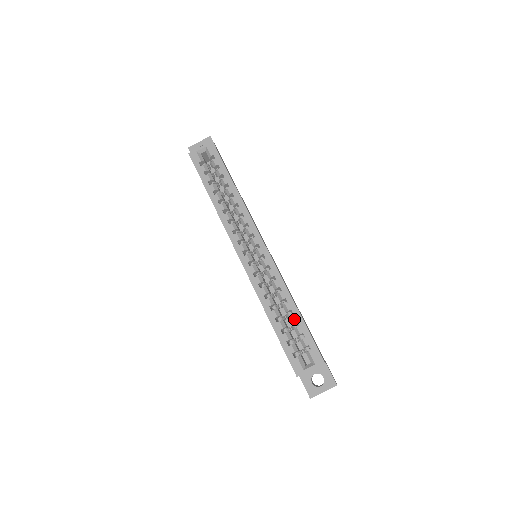
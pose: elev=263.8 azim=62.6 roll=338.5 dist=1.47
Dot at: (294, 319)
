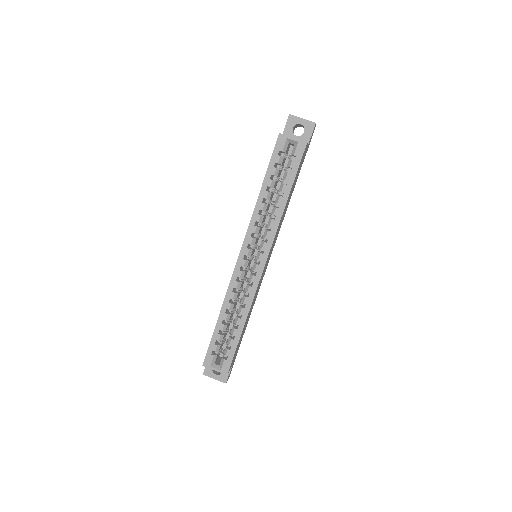
Dot at: (234, 333)
